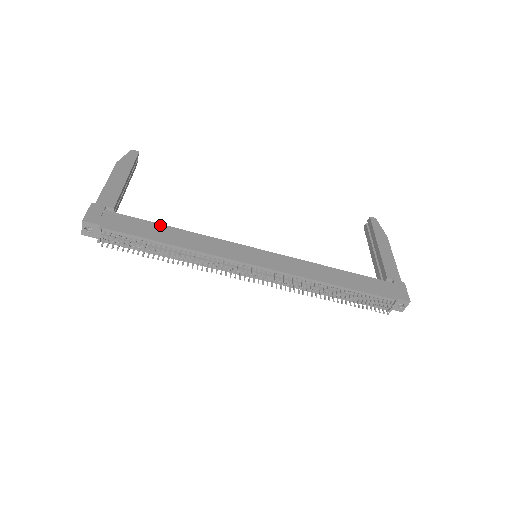
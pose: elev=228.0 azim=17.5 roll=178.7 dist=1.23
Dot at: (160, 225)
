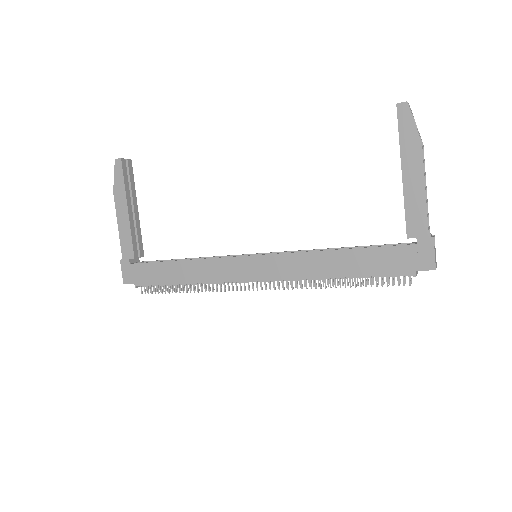
Dot at: (169, 263)
